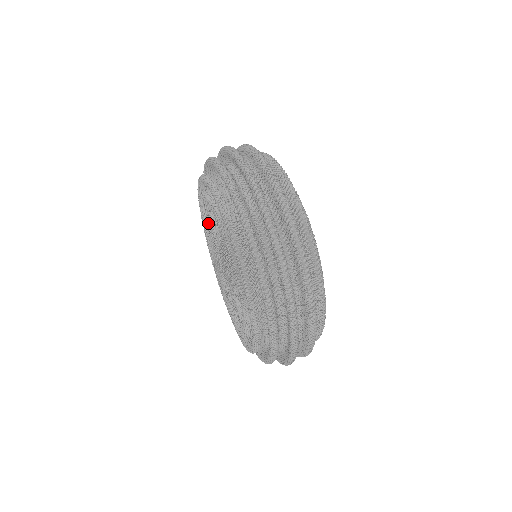
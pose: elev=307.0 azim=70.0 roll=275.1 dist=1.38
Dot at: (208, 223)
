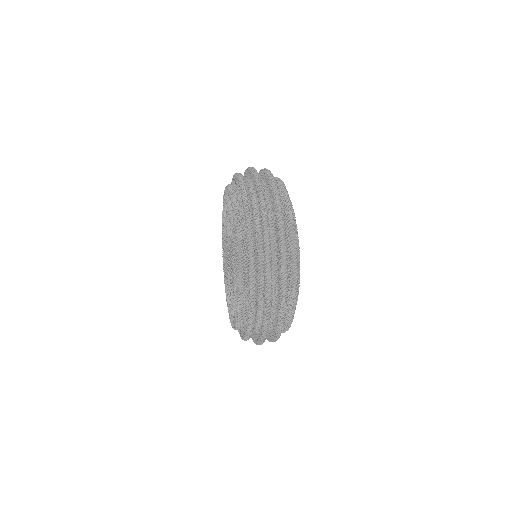
Dot at: (229, 287)
